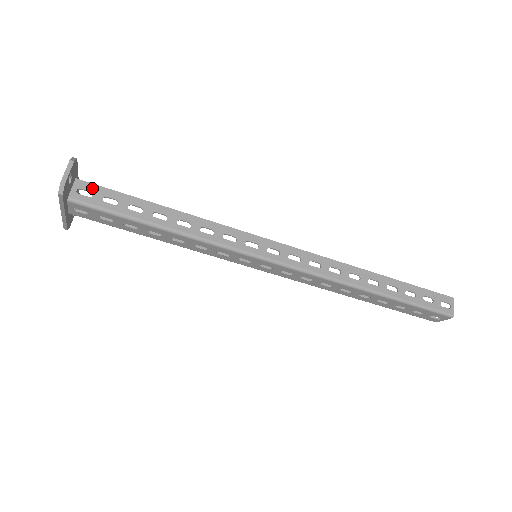
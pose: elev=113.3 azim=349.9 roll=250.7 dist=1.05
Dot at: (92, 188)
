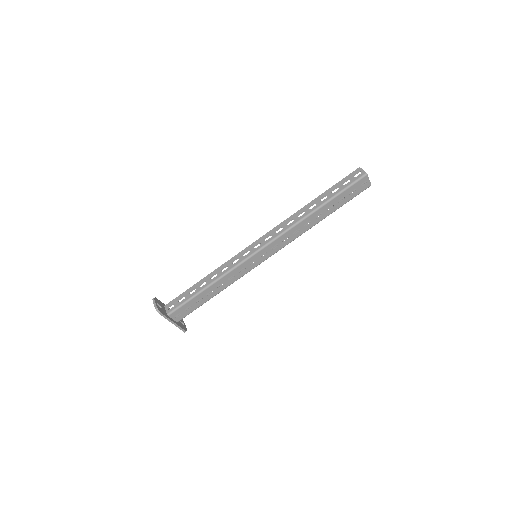
Dot at: (172, 303)
